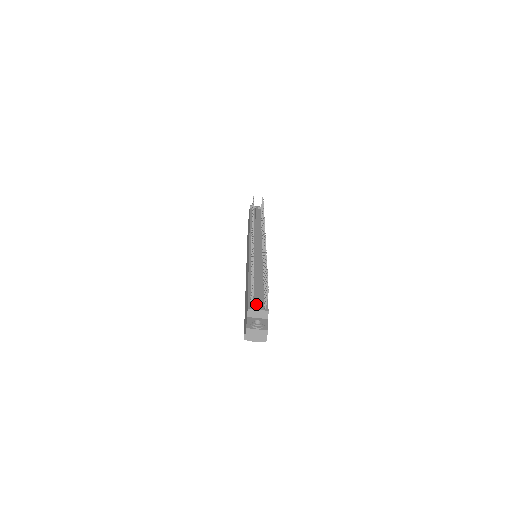
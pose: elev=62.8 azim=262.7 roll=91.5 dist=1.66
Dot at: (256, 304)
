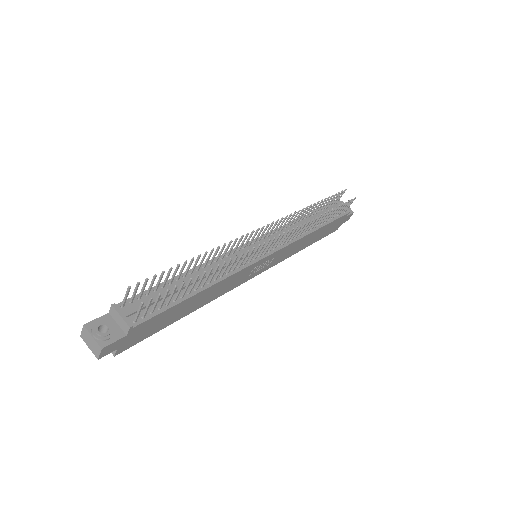
Dot at: (130, 307)
